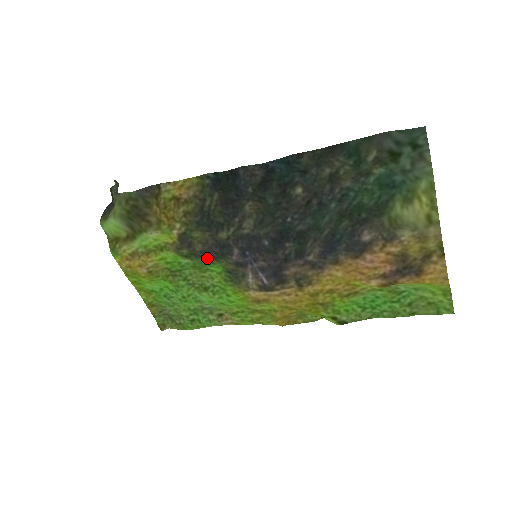
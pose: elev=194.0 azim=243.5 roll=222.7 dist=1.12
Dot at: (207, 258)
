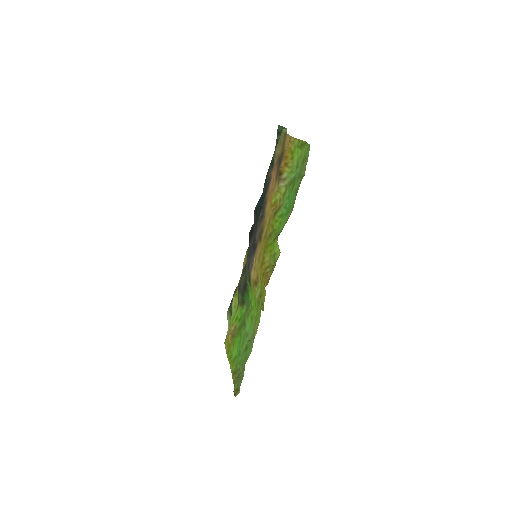
Dot at: (246, 289)
